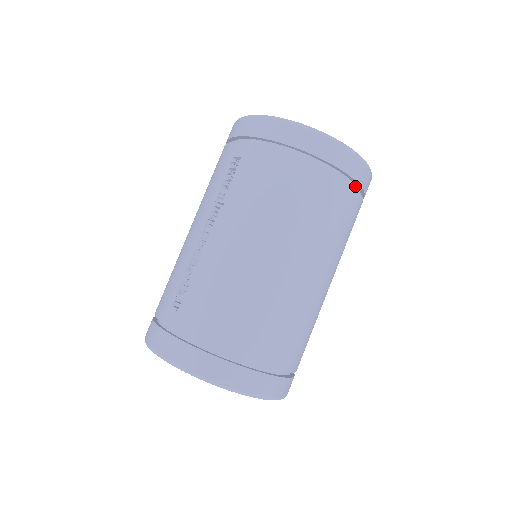
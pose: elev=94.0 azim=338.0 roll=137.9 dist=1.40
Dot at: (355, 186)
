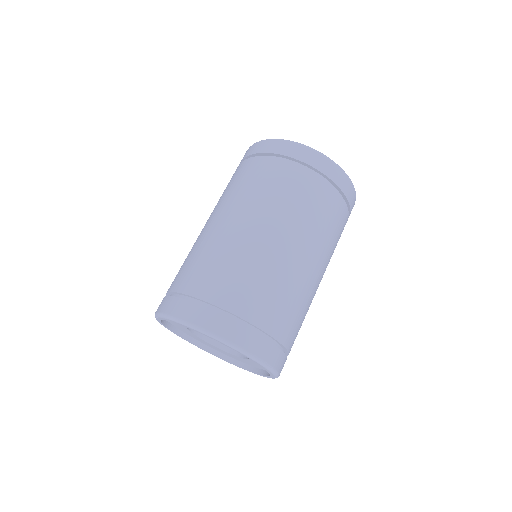
Dot at: (299, 164)
